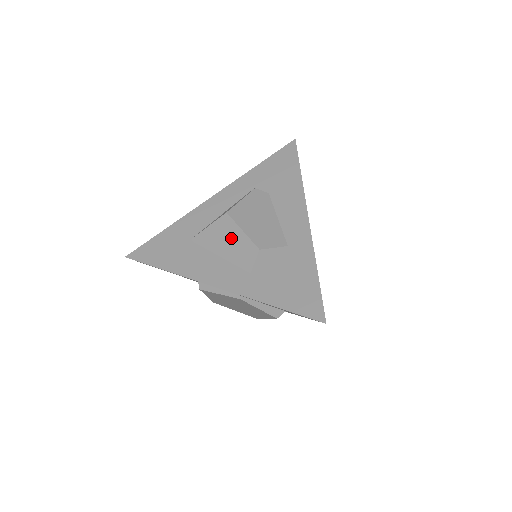
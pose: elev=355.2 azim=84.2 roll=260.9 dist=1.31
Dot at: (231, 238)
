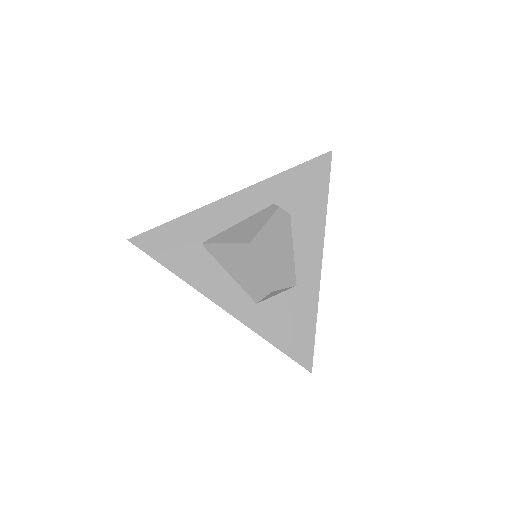
Dot at: (247, 267)
